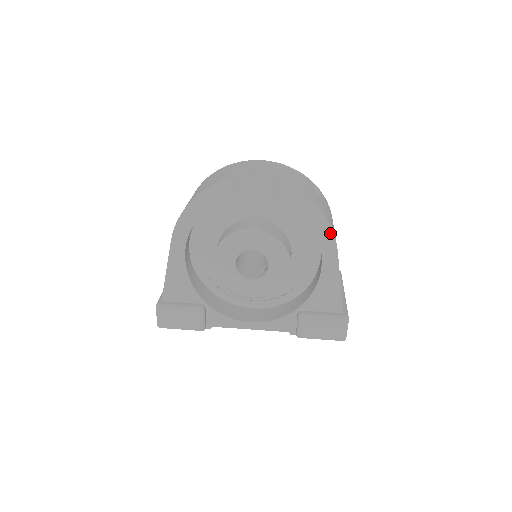
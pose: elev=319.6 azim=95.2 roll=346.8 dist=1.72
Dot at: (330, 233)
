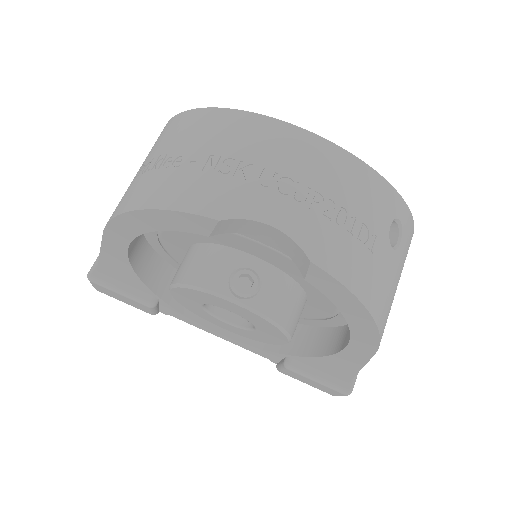
Dot at: (374, 340)
